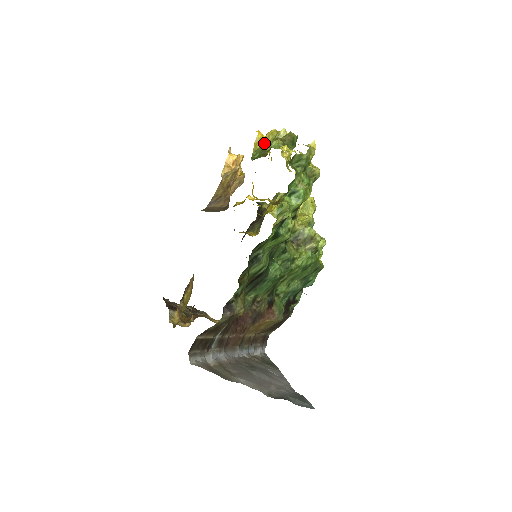
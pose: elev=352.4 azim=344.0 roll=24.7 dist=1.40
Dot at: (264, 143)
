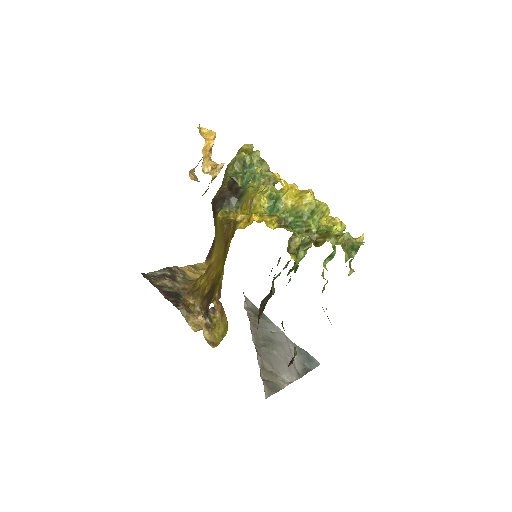
Dot at: (300, 210)
